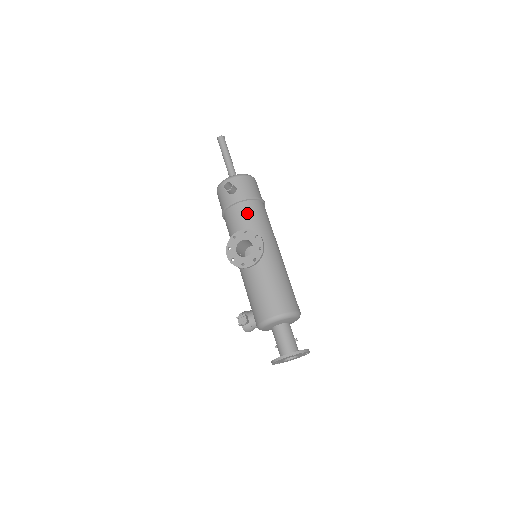
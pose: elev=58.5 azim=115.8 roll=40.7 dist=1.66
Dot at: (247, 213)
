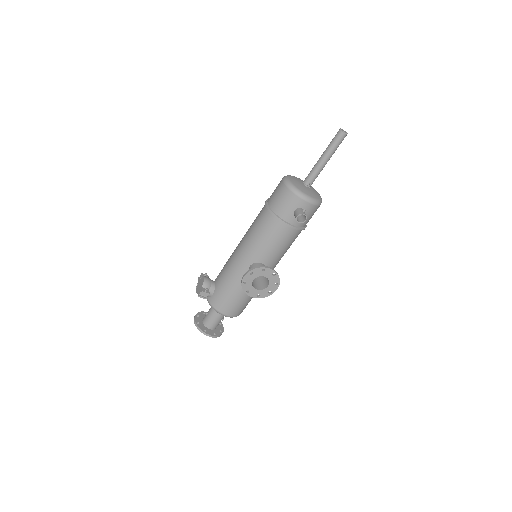
Dot at: (288, 240)
